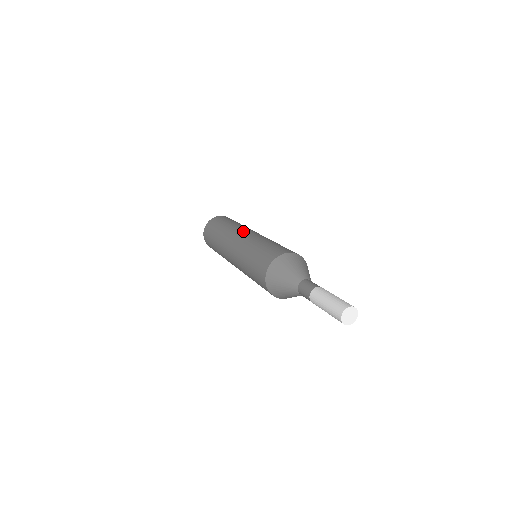
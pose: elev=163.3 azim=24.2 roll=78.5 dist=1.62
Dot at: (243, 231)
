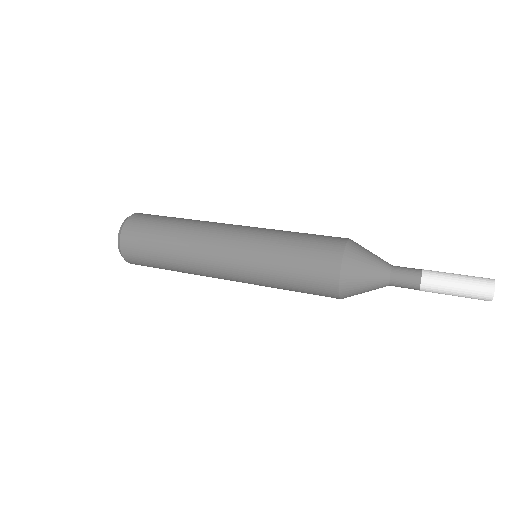
Dot at: (222, 232)
